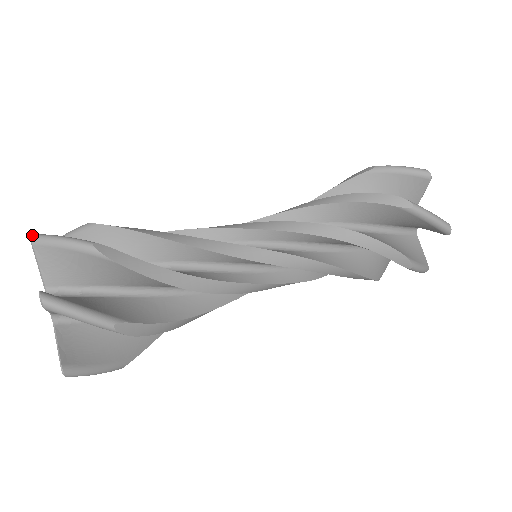
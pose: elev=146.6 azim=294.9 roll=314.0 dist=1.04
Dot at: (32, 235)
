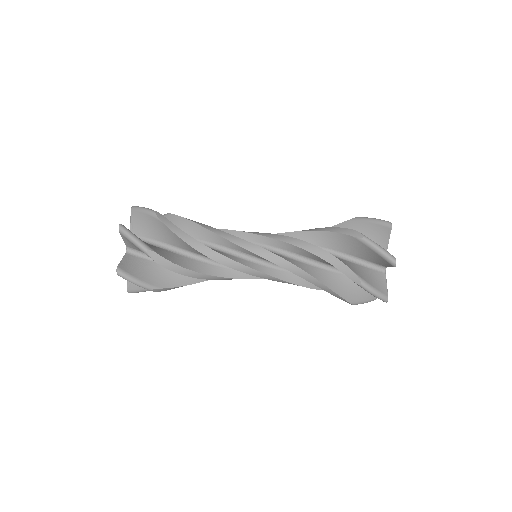
Dot at: (120, 227)
